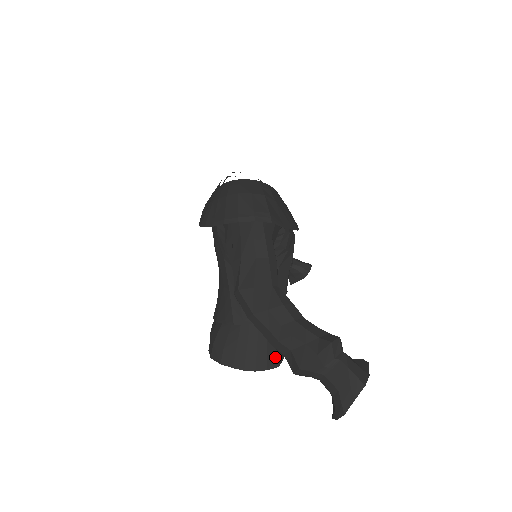
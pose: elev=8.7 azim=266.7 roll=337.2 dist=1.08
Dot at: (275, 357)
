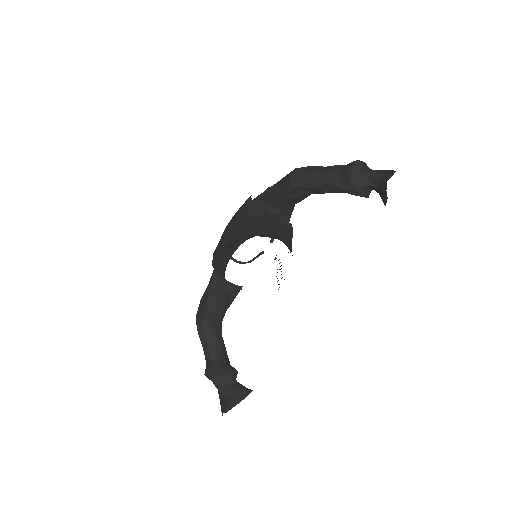
Dot at: occluded
